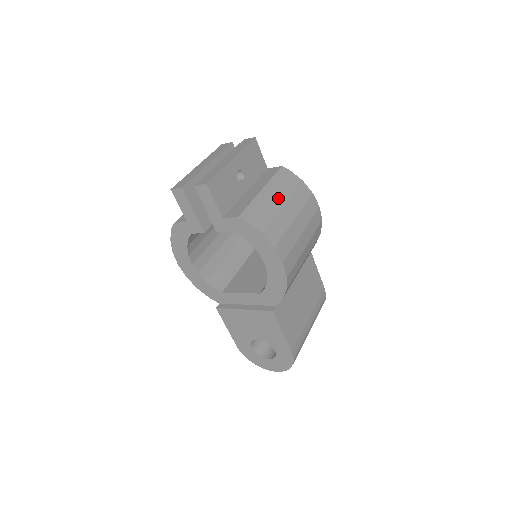
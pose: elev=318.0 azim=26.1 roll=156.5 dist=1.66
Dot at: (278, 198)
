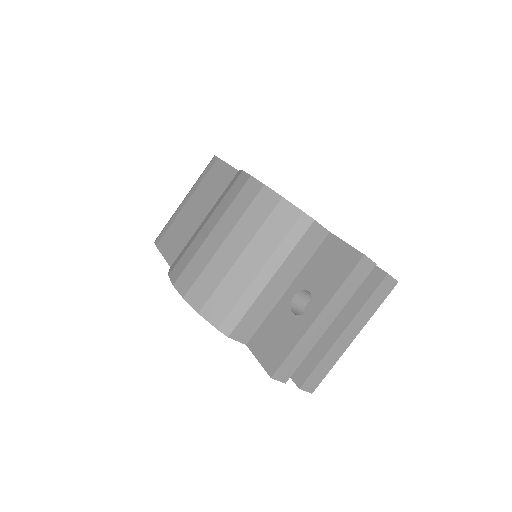
Dot at: occluded
